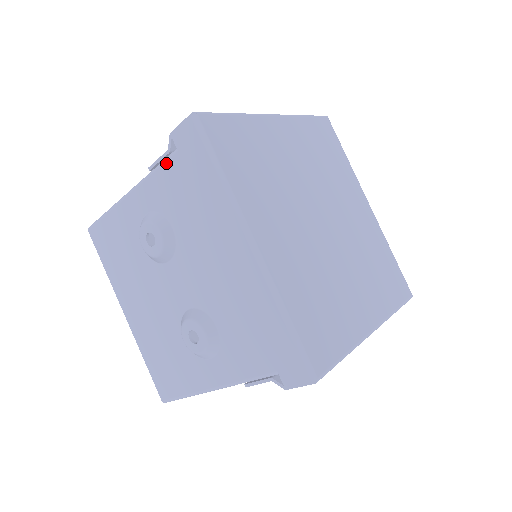
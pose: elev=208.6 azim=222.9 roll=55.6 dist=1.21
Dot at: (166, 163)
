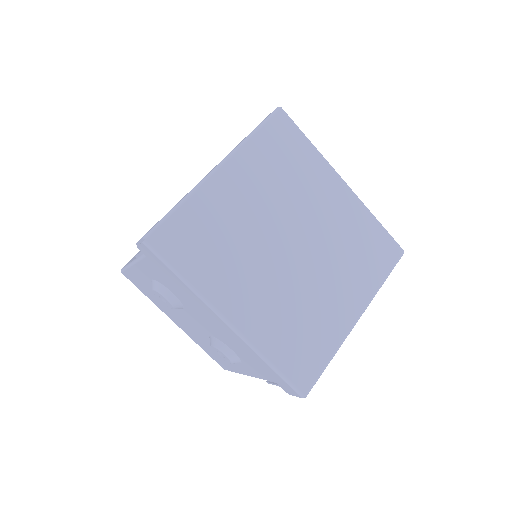
Dot at: (145, 259)
